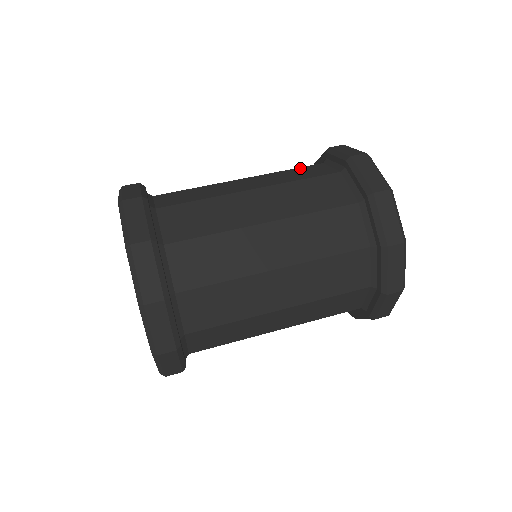
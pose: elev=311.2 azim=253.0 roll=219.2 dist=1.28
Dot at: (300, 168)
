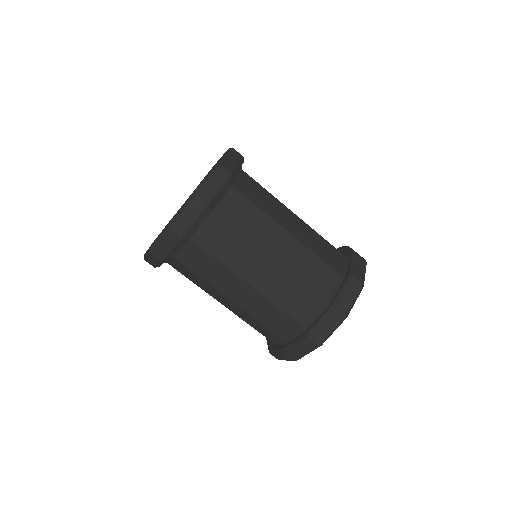
Dot at: (307, 291)
